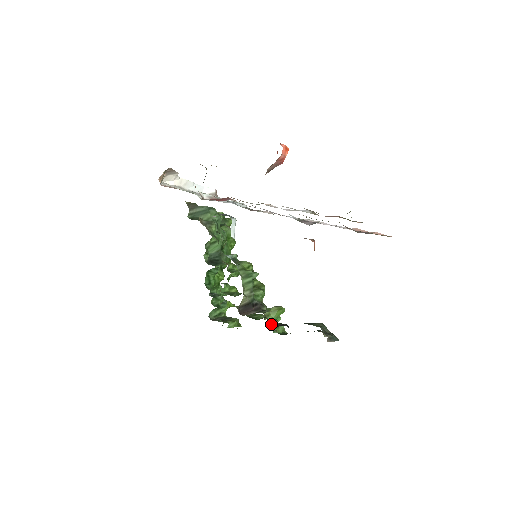
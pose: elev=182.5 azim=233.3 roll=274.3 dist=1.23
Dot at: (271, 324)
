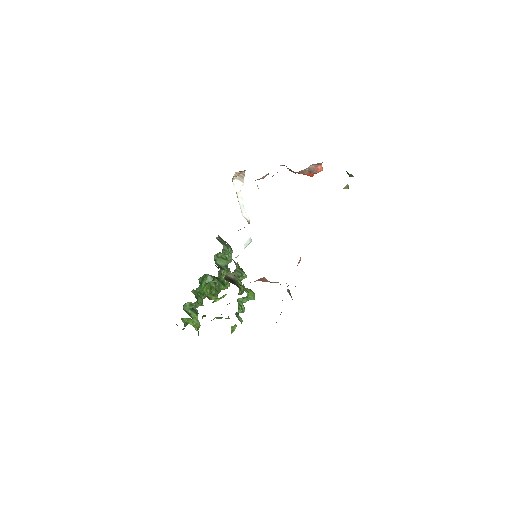
Dot at: (245, 289)
